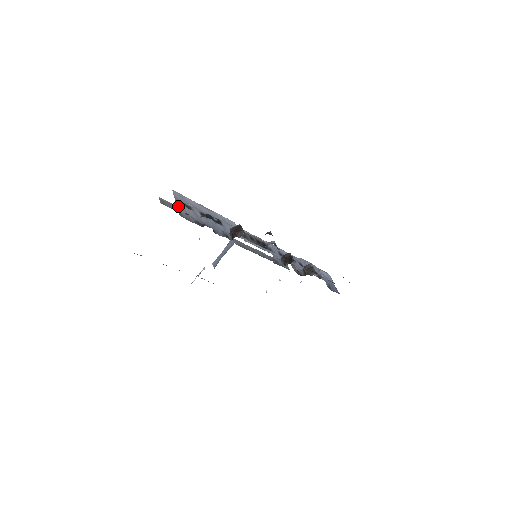
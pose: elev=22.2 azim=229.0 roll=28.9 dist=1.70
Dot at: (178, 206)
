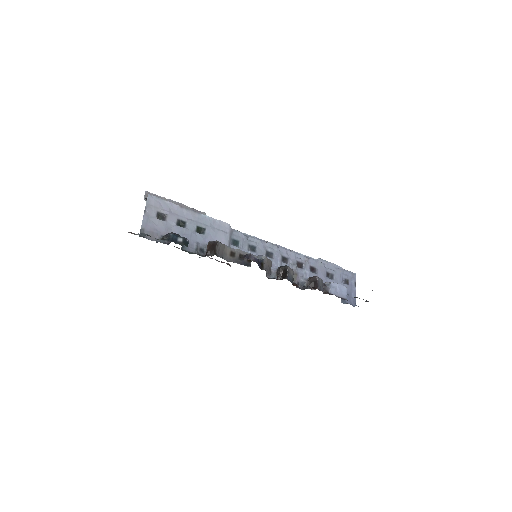
Dot at: (144, 219)
